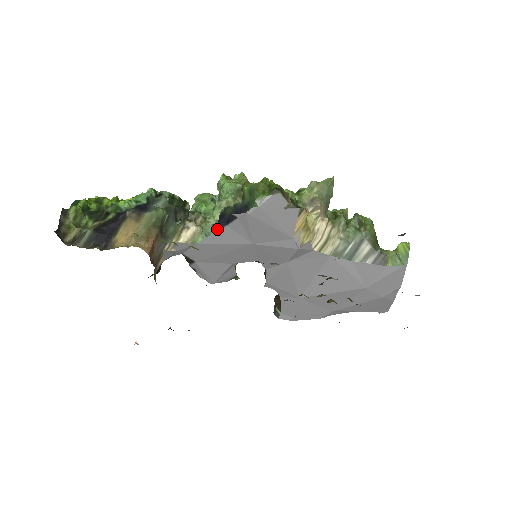
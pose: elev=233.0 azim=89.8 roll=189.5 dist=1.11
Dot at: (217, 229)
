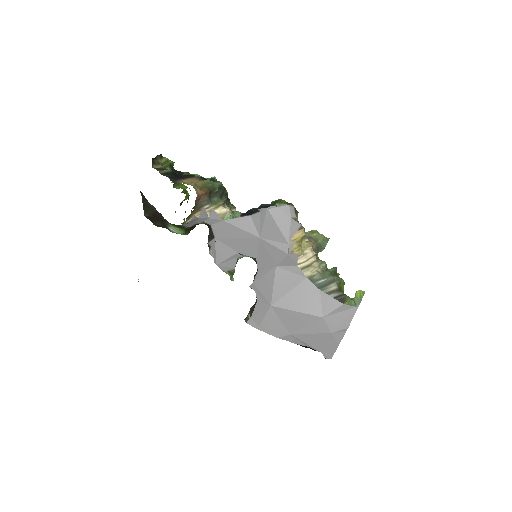
Dot at: (243, 216)
